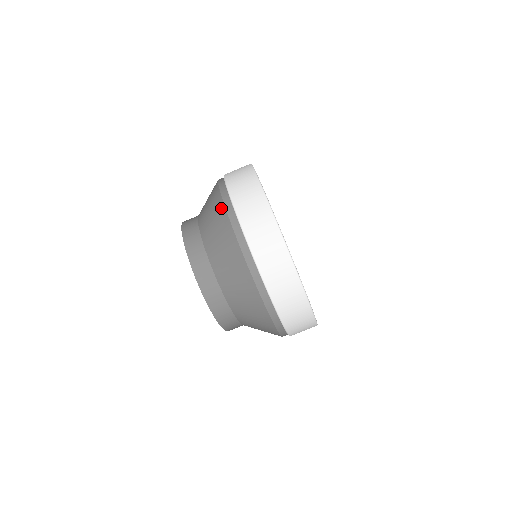
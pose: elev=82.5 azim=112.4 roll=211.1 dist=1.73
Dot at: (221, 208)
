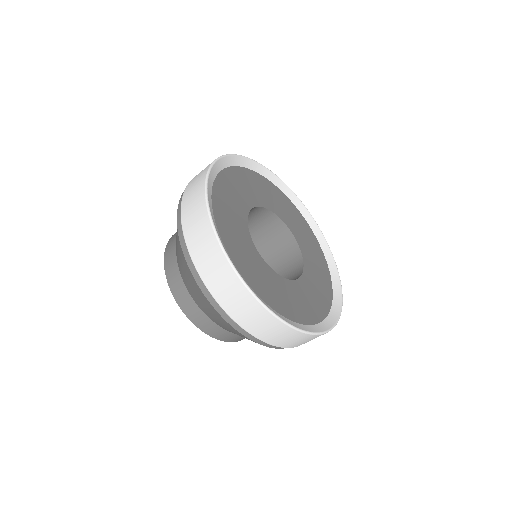
Dot at: (211, 308)
